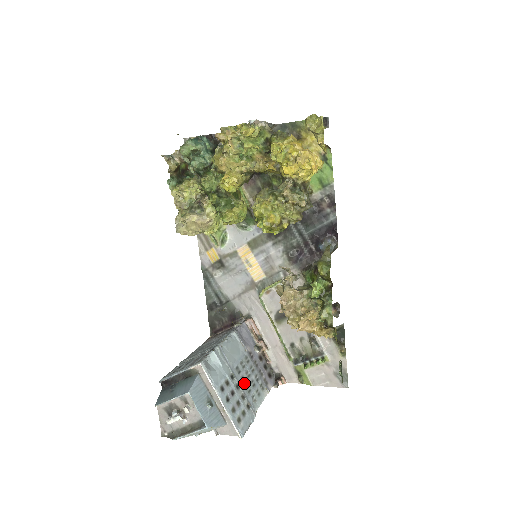
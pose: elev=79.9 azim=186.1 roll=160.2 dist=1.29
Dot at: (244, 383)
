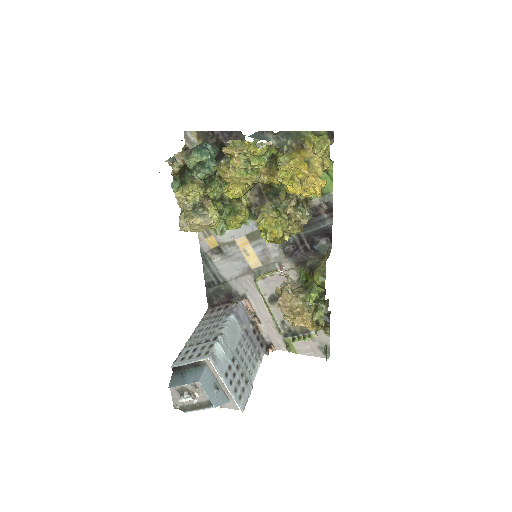
Dot at: (242, 362)
